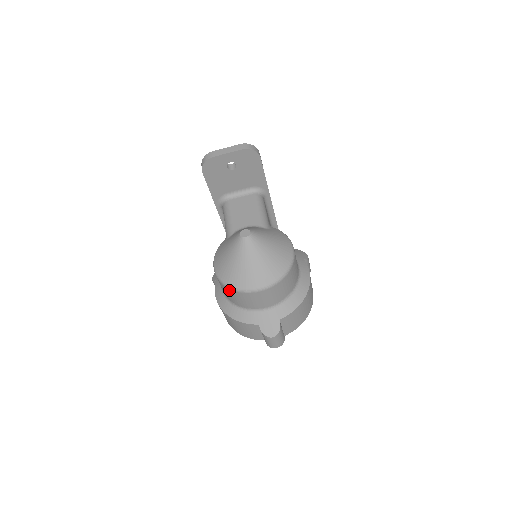
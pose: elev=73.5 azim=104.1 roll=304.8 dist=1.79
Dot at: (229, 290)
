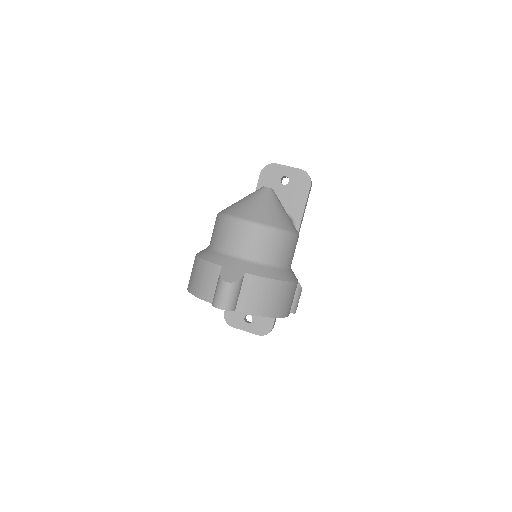
Dot at: (221, 220)
